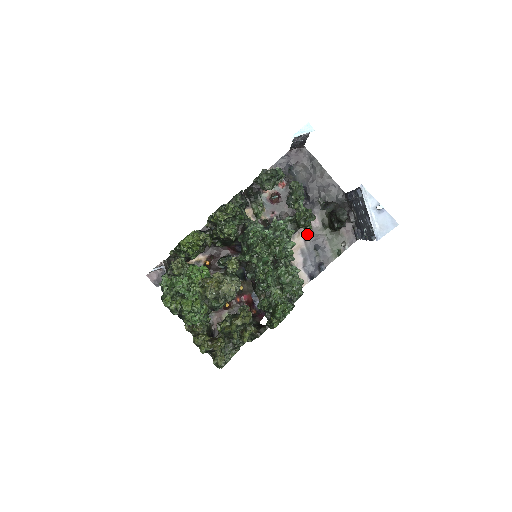
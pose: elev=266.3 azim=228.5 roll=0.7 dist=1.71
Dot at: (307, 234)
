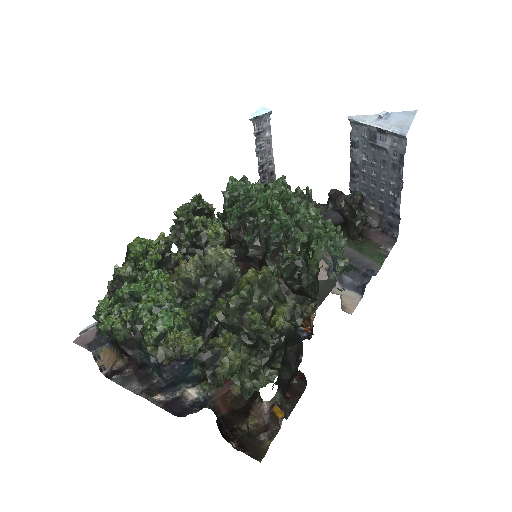
Dot at: (325, 255)
